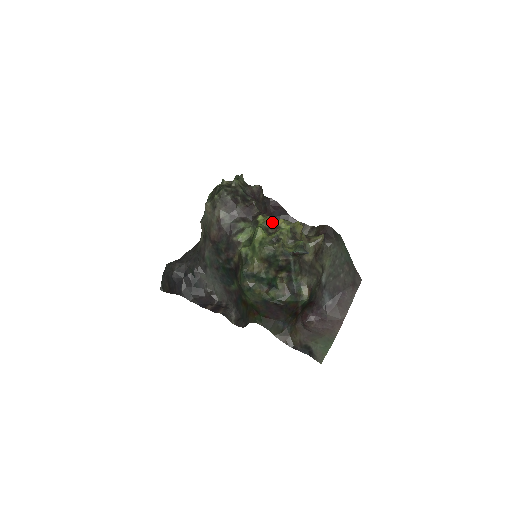
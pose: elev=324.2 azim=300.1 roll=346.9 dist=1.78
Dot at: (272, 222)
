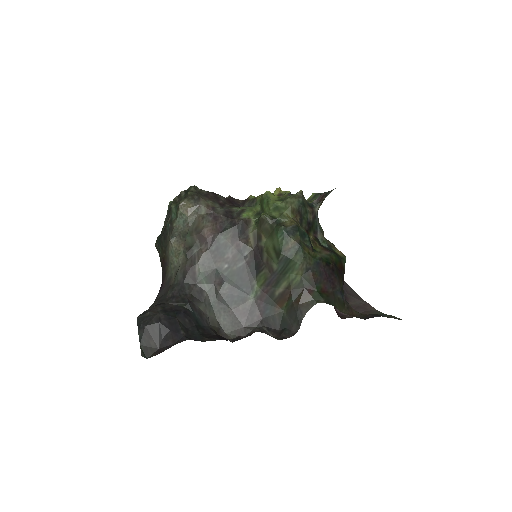
Dot at: occluded
